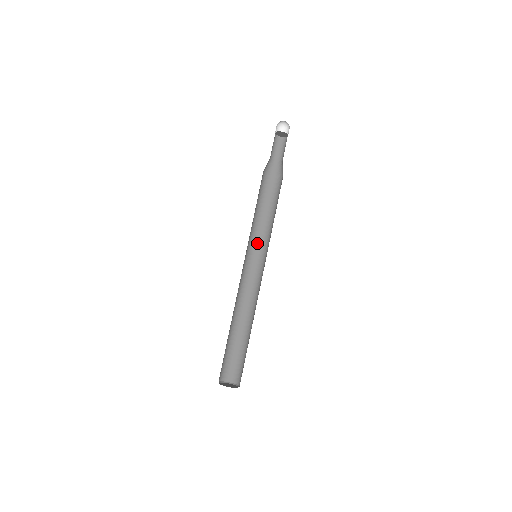
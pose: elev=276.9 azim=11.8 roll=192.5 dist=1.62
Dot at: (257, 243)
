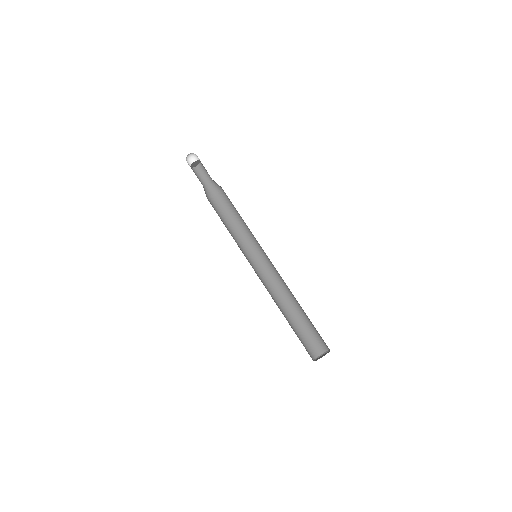
Dot at: (254, 243)
